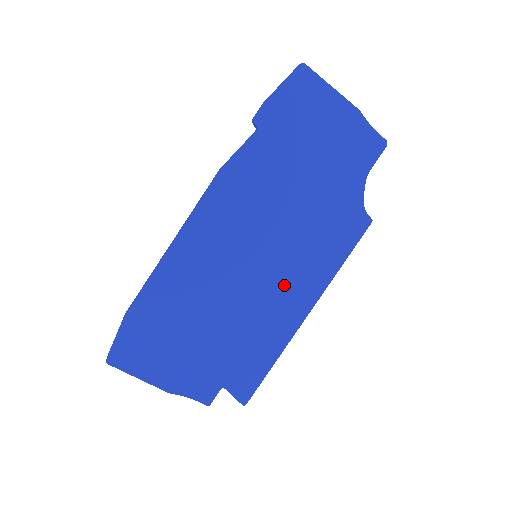
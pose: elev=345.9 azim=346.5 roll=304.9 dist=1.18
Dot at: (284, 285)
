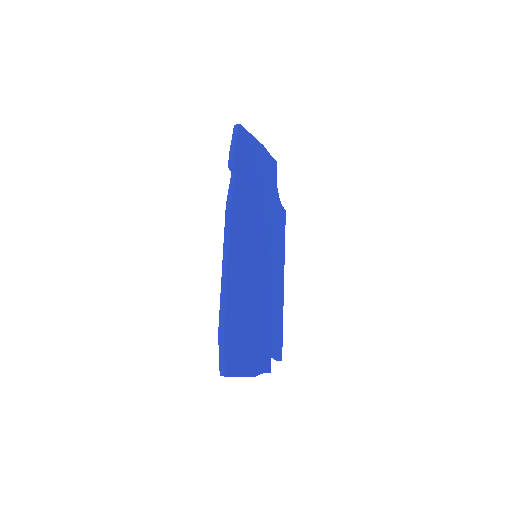
Dot at: (272, 268)
